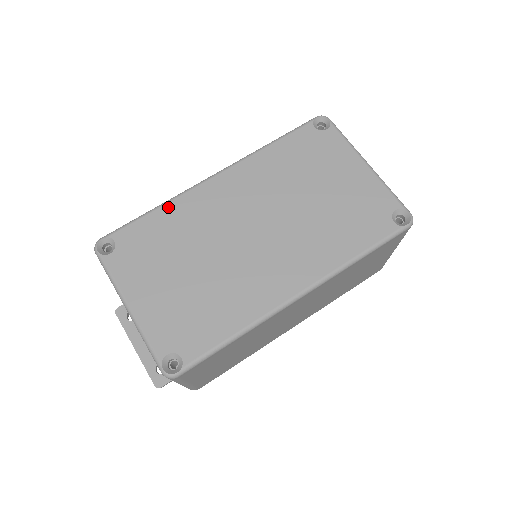
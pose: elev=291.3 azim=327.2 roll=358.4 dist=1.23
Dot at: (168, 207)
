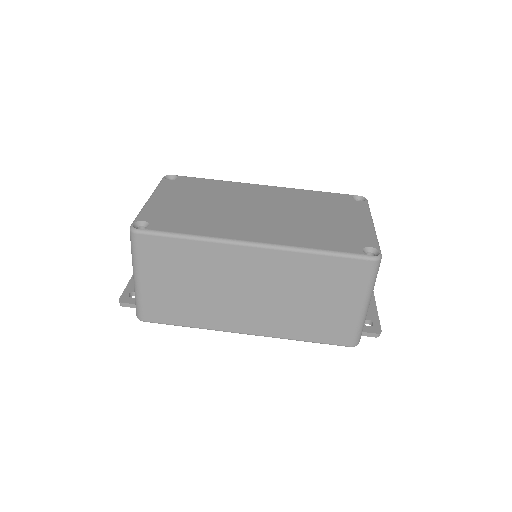
Dot at: (223, 182)
